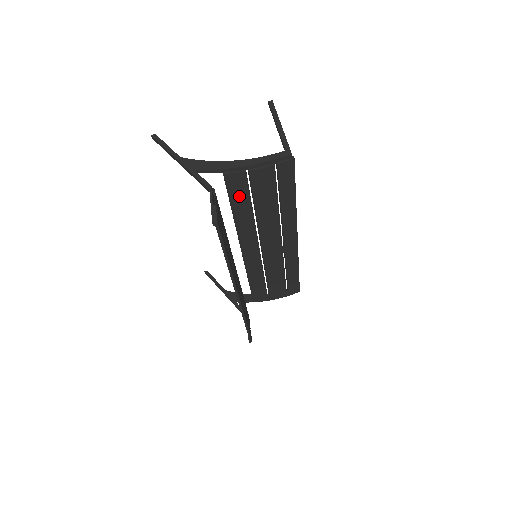
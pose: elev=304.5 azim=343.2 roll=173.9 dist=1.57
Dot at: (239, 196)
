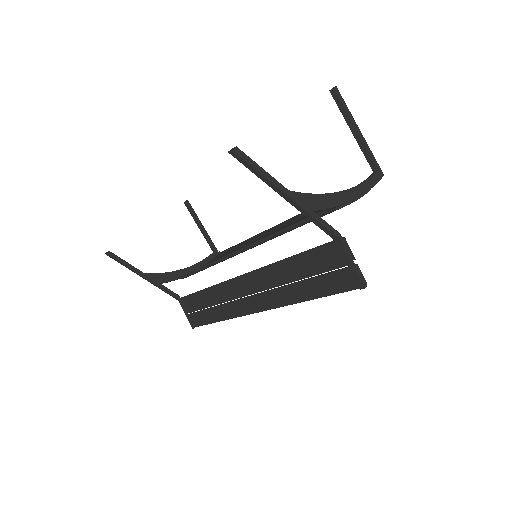
Dot at: occluded
